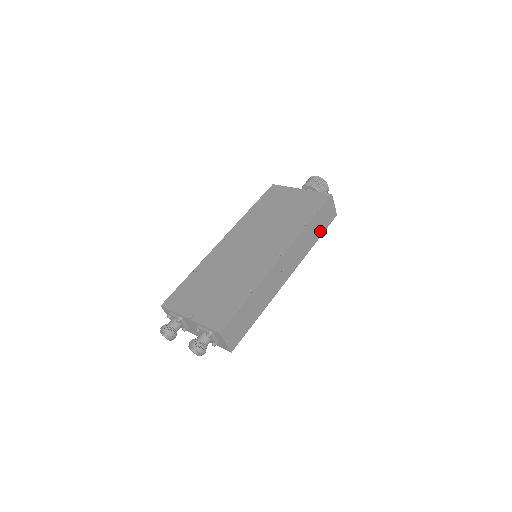
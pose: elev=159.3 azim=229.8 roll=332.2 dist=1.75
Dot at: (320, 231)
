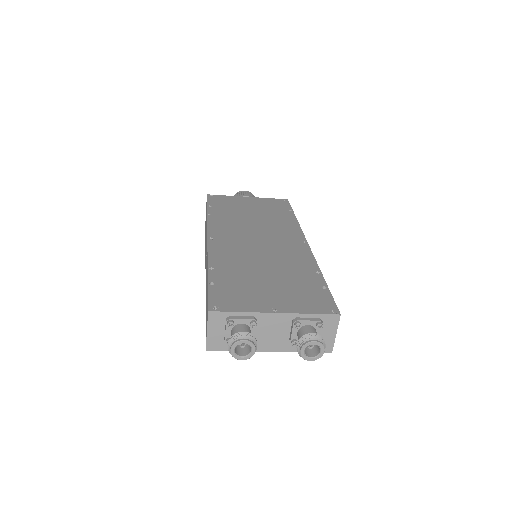
Dot at: occluded
